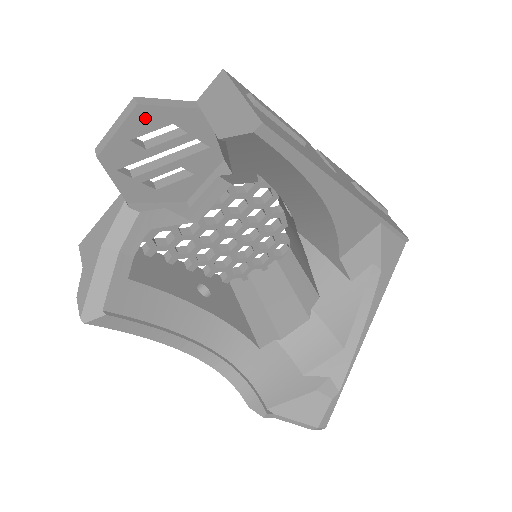
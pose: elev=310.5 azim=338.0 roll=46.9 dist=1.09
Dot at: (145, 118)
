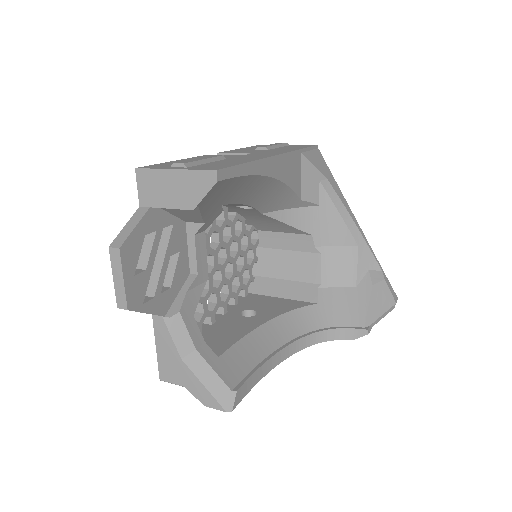
Dot at: (130, 252)
